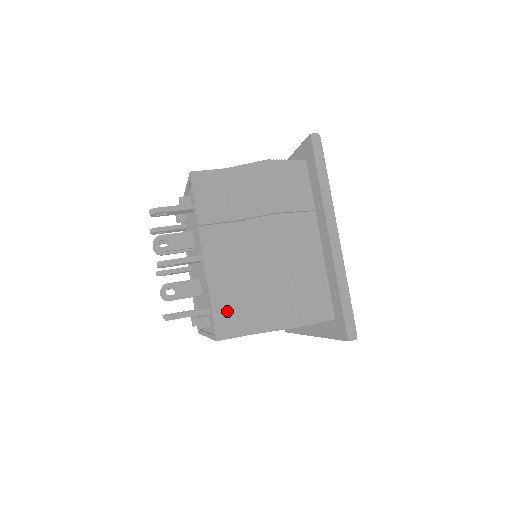
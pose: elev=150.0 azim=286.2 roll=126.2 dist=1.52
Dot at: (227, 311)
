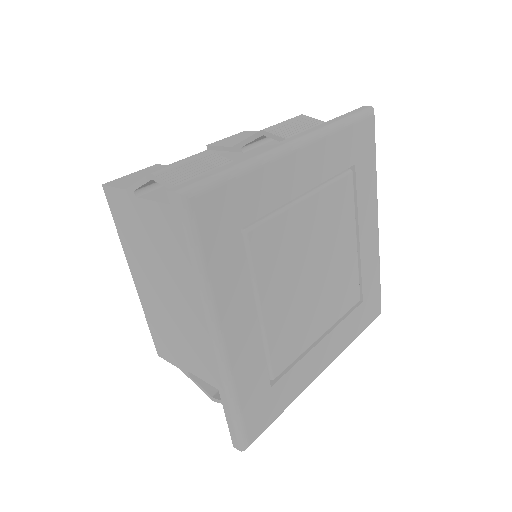
Dot at: (139, 176)
